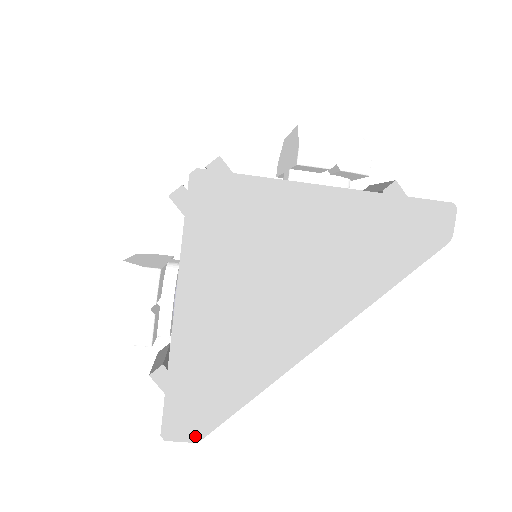
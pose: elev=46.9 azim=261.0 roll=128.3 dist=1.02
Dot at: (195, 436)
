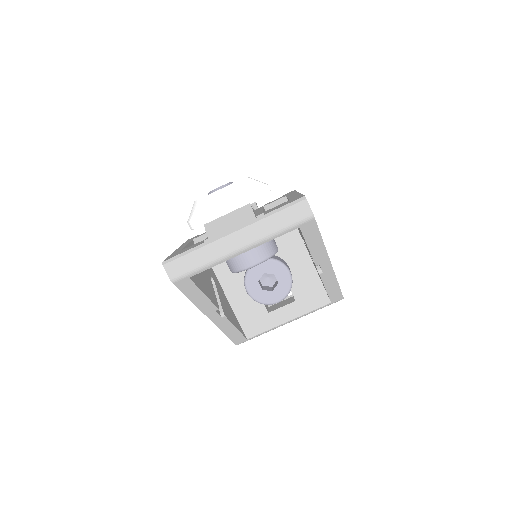
Dot at: (313, 214)
